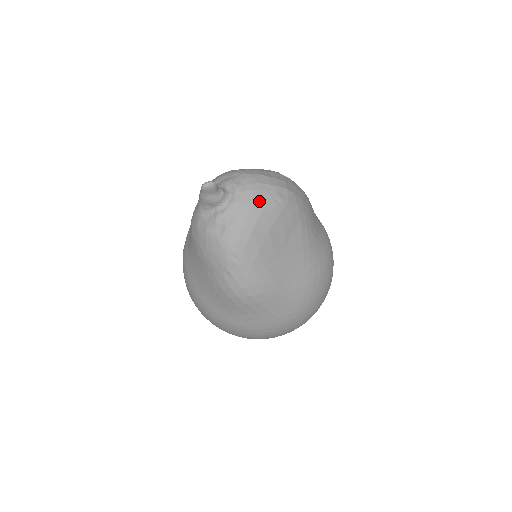
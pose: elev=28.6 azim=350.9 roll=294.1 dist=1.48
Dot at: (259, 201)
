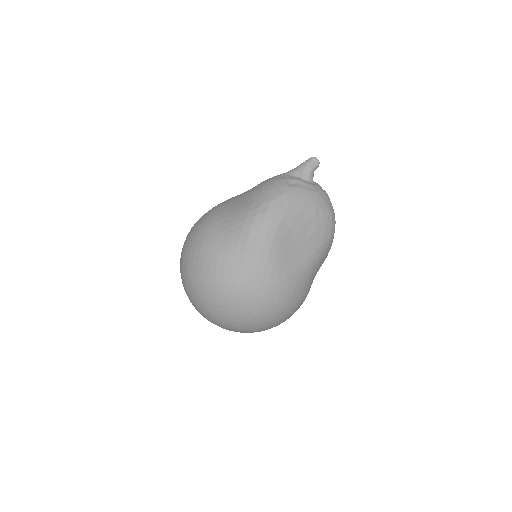
Dot at: (324, 201)
